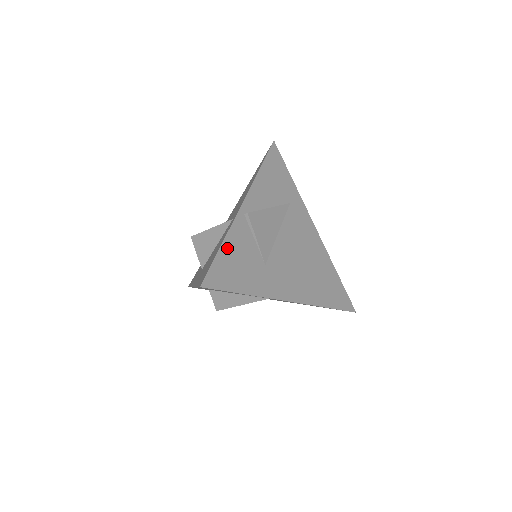
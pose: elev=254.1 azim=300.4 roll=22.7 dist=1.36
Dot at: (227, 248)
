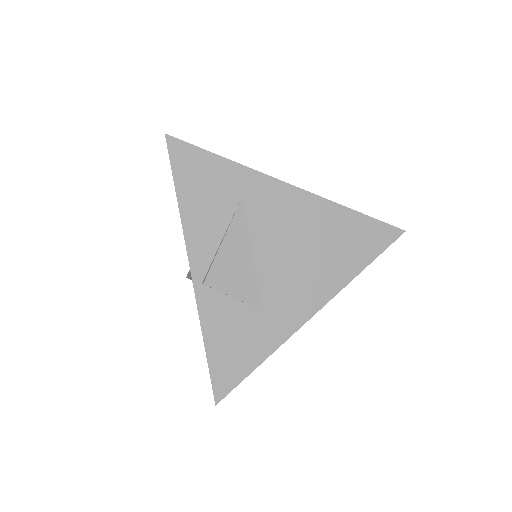
Dot at: (212, 341)
